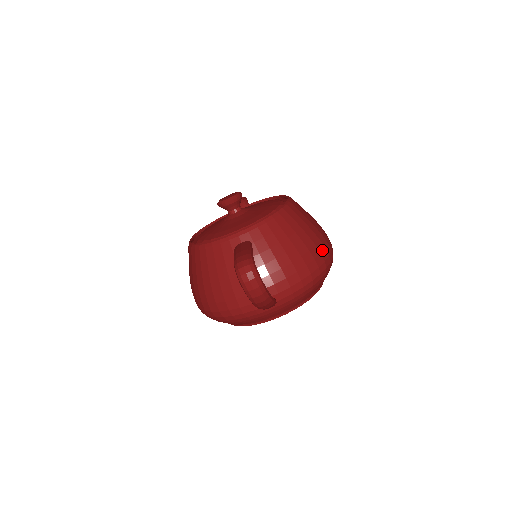
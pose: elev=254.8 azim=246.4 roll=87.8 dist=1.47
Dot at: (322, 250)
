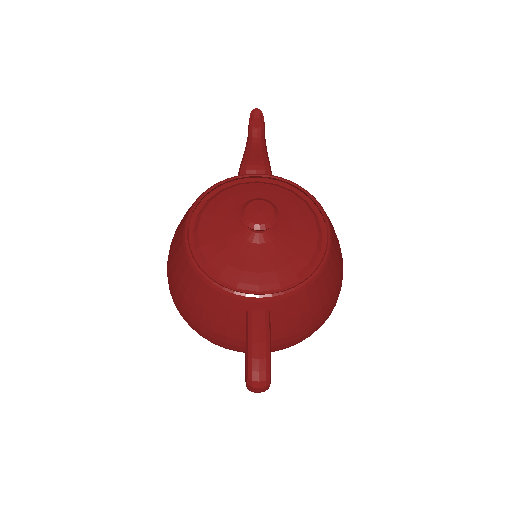
Dot at: (333, 306)
